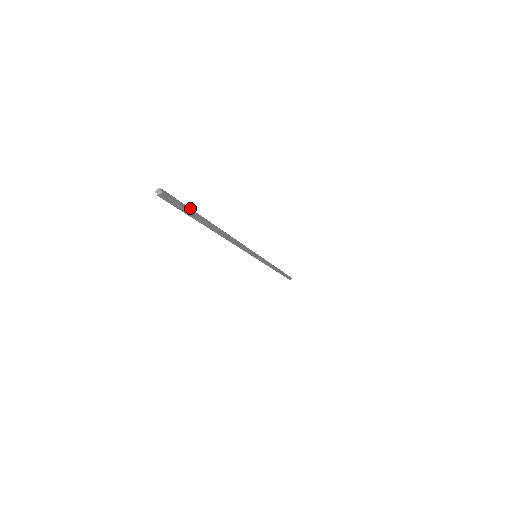
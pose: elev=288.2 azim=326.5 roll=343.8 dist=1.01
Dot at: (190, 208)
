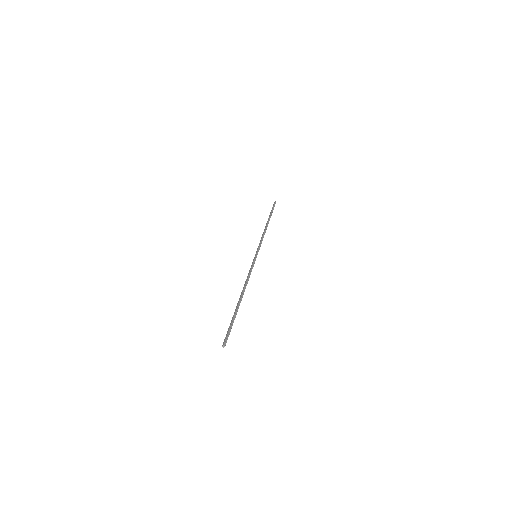
Dot at: (231, 323)
